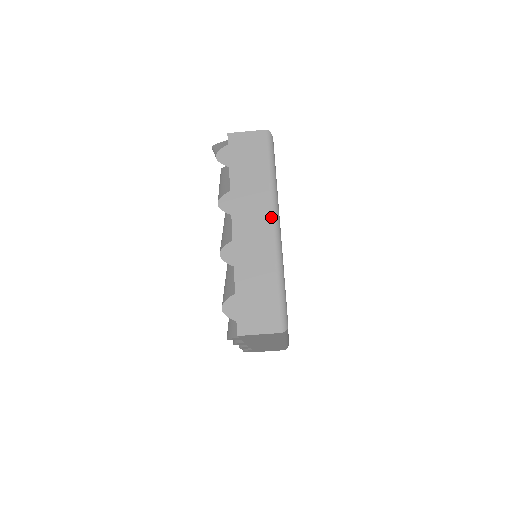
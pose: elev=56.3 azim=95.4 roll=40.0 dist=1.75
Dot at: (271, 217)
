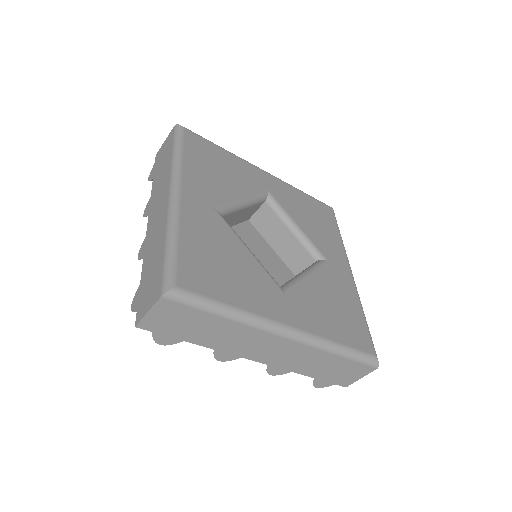
Dot at: (168, 190)
